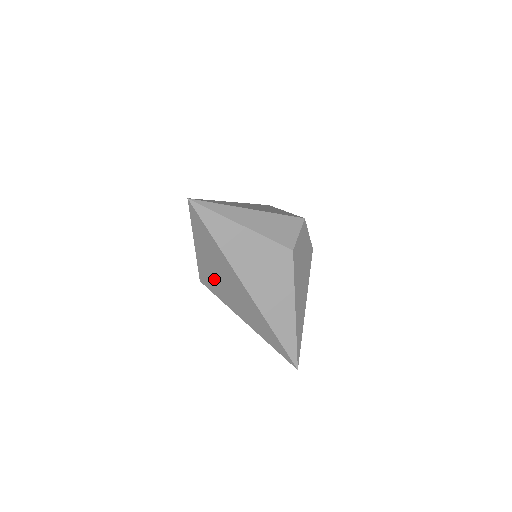
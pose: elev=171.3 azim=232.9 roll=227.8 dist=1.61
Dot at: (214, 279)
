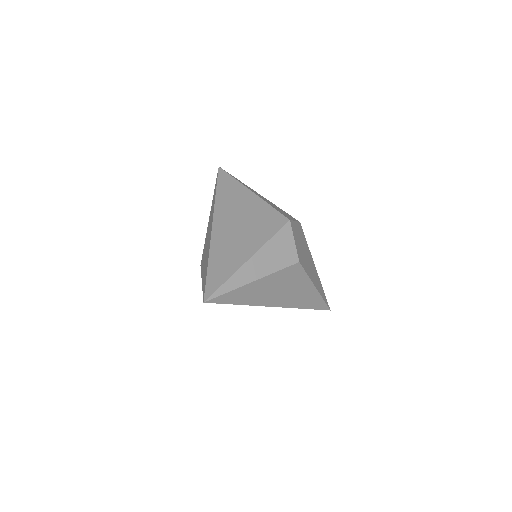
Dot at: occluded
